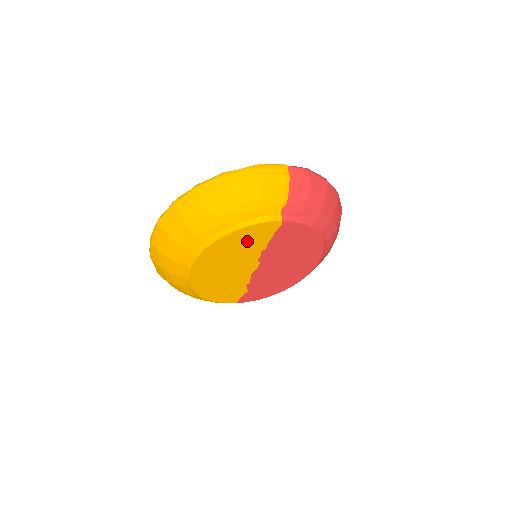
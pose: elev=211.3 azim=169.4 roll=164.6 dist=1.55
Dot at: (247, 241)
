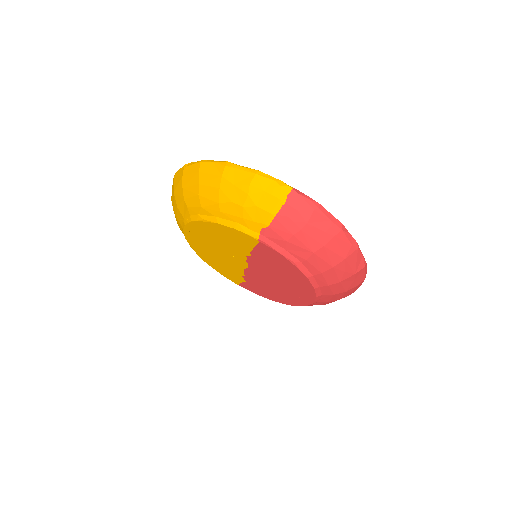
Dot at: (228, 238)
